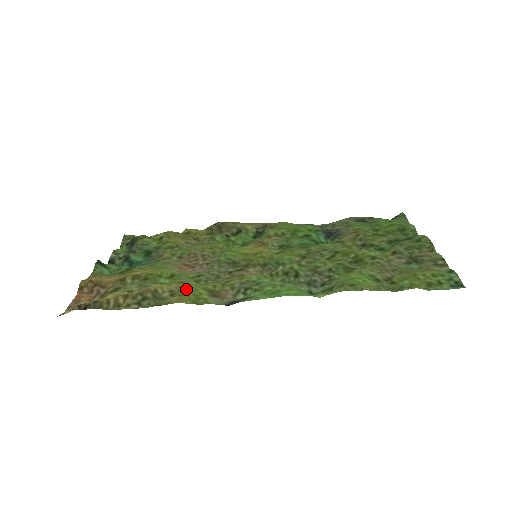
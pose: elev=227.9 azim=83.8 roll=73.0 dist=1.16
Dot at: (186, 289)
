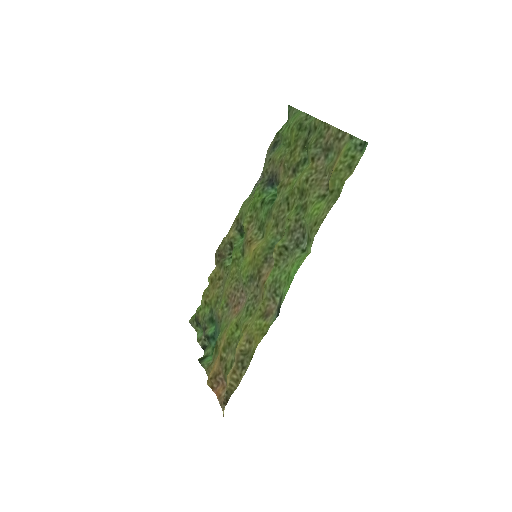
Dot at: (251, 331)
